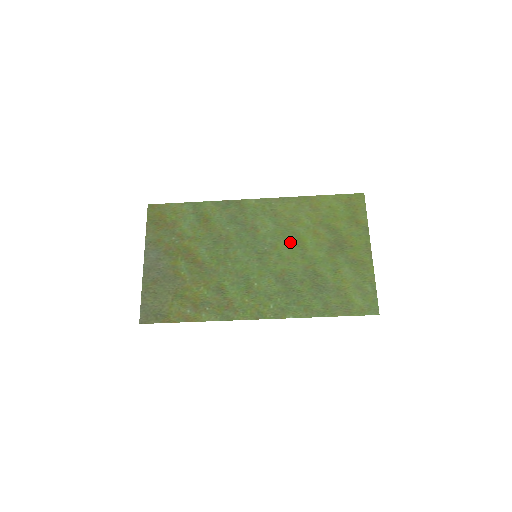
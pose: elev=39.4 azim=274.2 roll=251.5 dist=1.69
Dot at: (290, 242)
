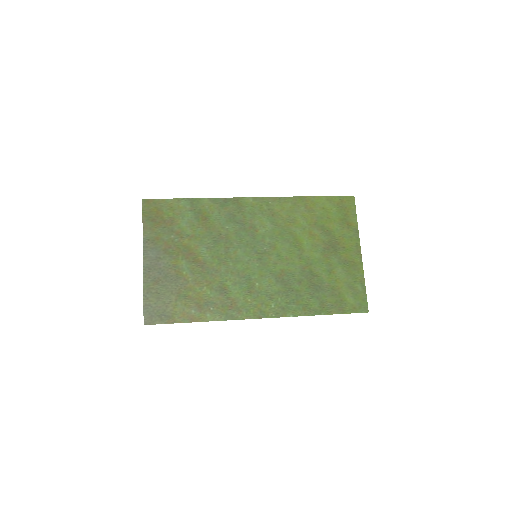
Dot at: (288, 242)
